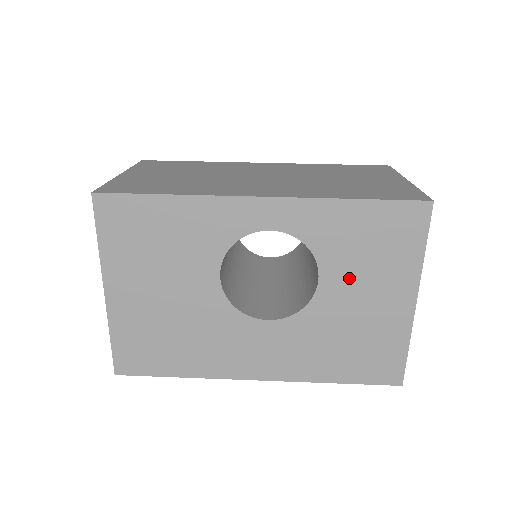
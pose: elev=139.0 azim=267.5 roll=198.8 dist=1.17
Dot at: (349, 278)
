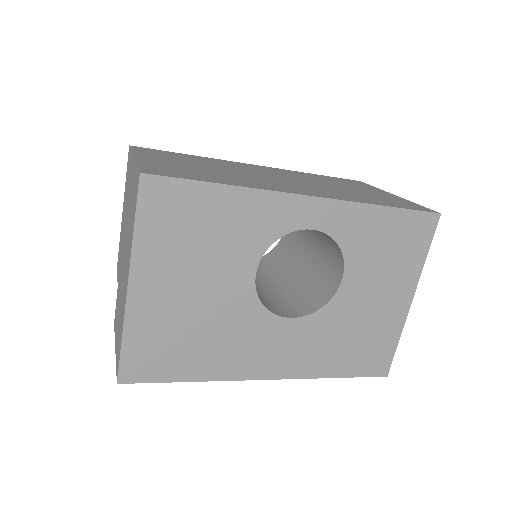
Dot at: (367, 278)
